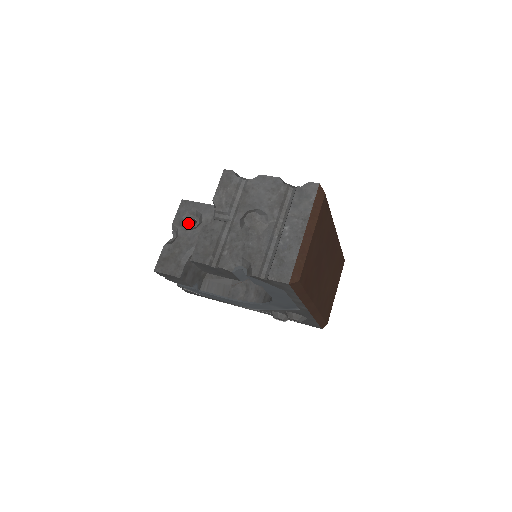
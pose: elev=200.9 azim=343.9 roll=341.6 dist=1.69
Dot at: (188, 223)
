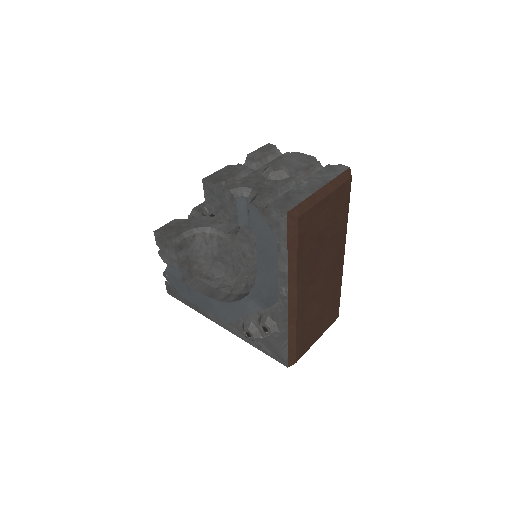
Dot at: (207, 214)
